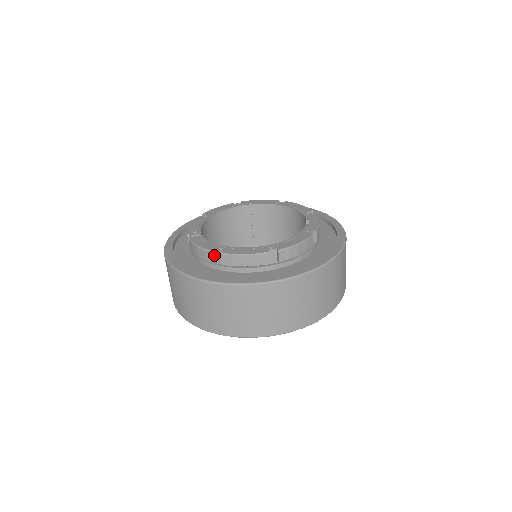
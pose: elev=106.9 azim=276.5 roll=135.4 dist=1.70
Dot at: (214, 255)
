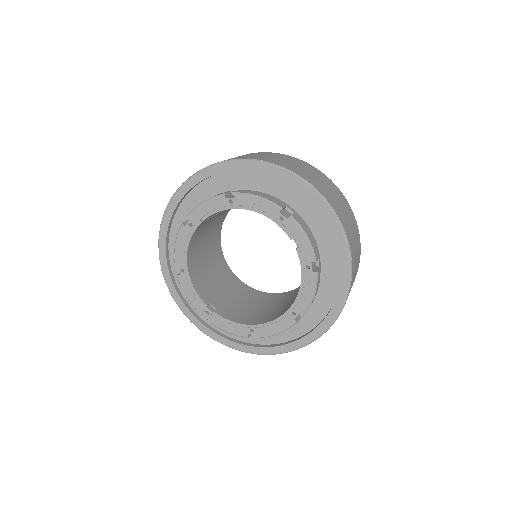
Dot at: (249, 335)
